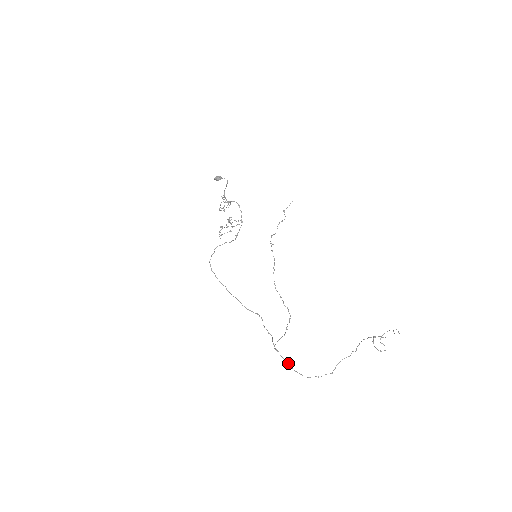
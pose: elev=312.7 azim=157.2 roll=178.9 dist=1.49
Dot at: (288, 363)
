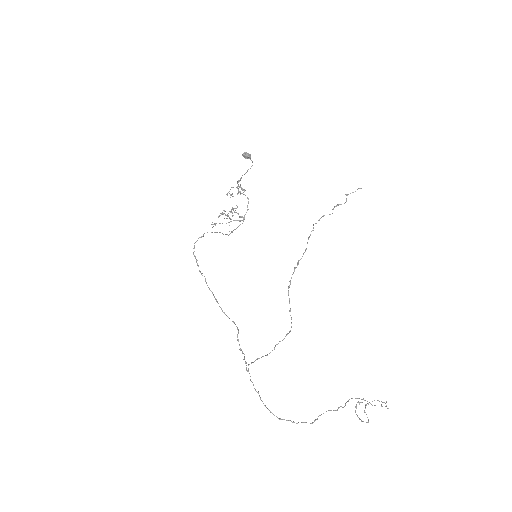
Dot at: (258, 392)
